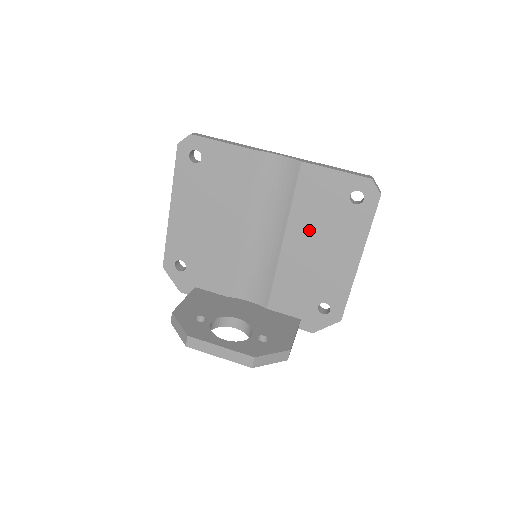
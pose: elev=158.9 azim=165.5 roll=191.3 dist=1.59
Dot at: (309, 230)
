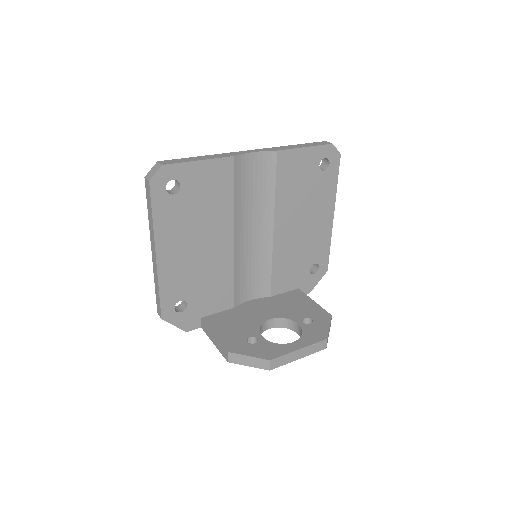
Dot at: (293, 210)
